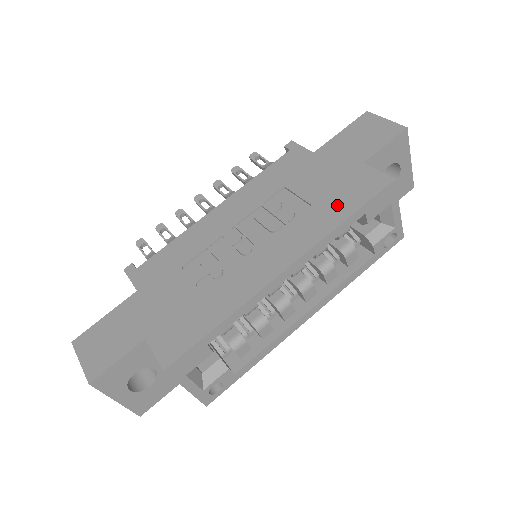
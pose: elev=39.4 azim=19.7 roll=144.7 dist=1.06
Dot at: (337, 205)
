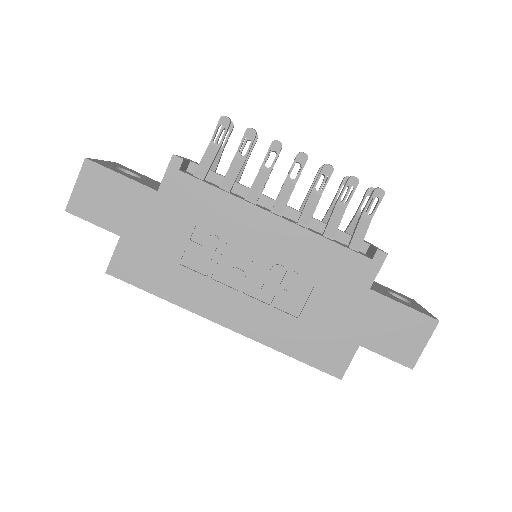
Dot at: (302, 342)
